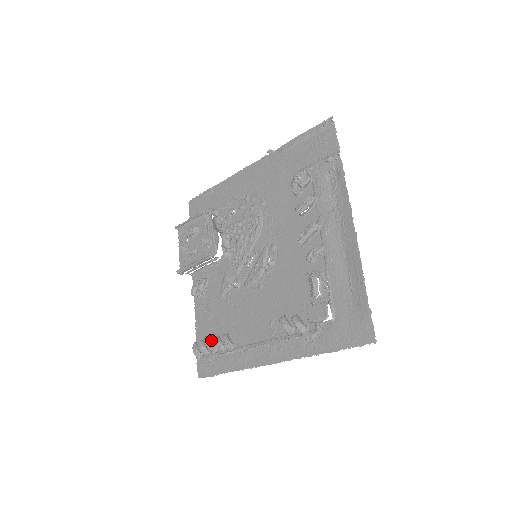
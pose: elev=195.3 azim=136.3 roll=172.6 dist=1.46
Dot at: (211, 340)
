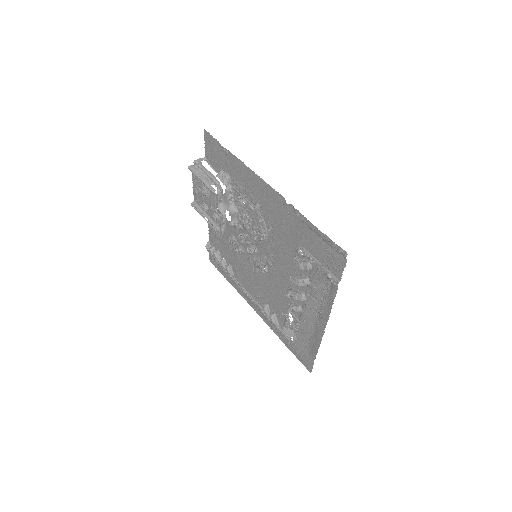
Dot at: (218, 257)
